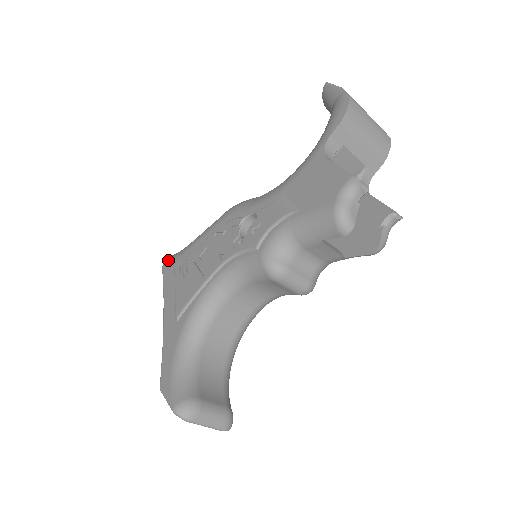
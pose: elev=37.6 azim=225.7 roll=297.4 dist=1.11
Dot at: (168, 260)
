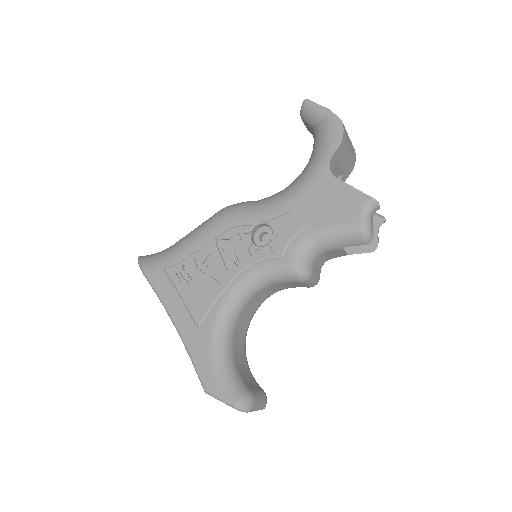
Dot at: (149, 265)
